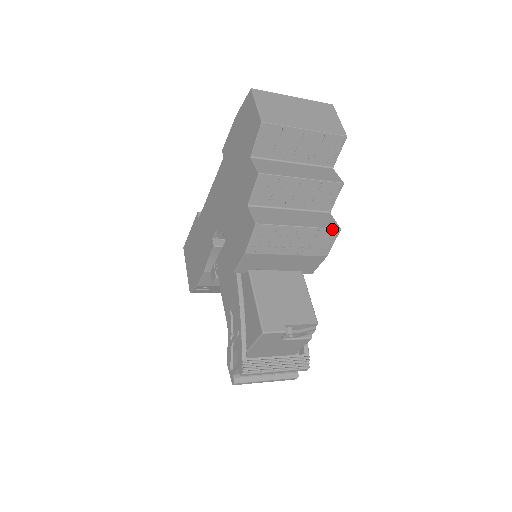
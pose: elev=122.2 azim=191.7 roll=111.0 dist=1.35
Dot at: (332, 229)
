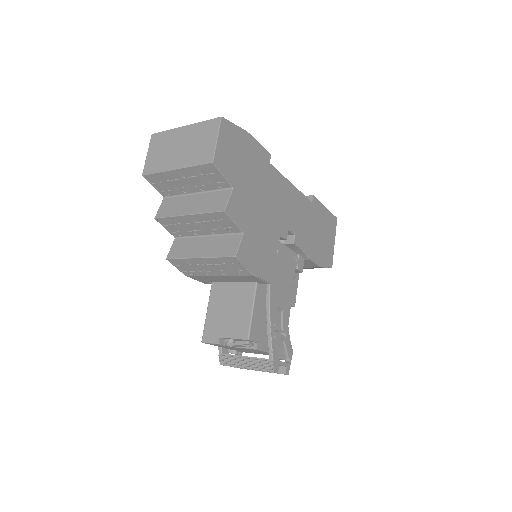
Dot at: (227, 257)
